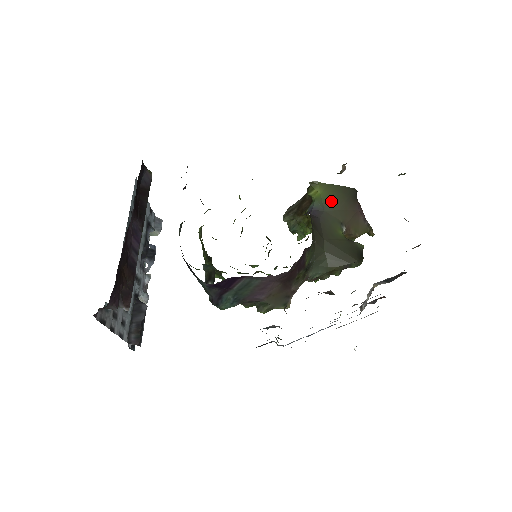
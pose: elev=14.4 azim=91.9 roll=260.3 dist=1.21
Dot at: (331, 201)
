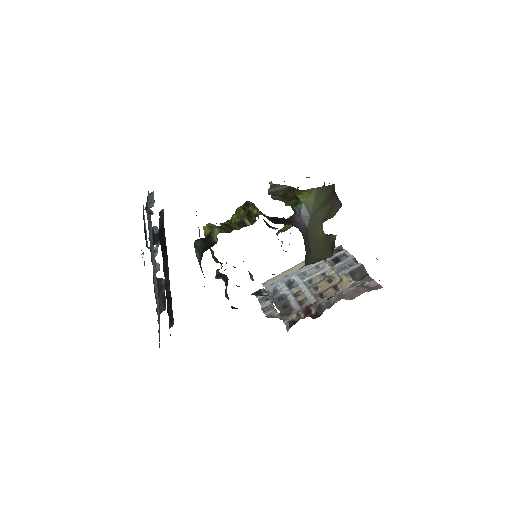
Dot at: (316, 205)
